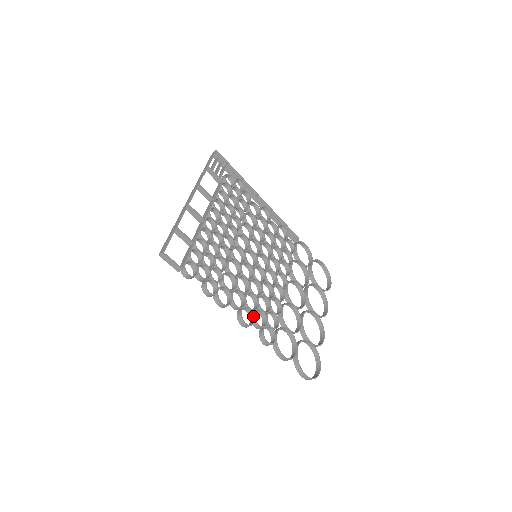
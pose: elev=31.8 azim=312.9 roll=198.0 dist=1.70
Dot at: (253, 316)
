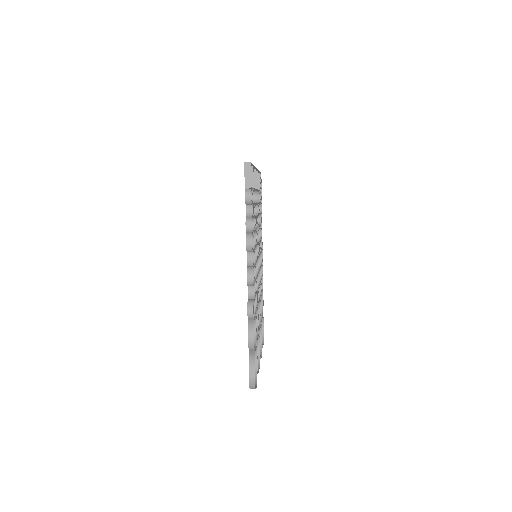
Dot at: (253, 282)
